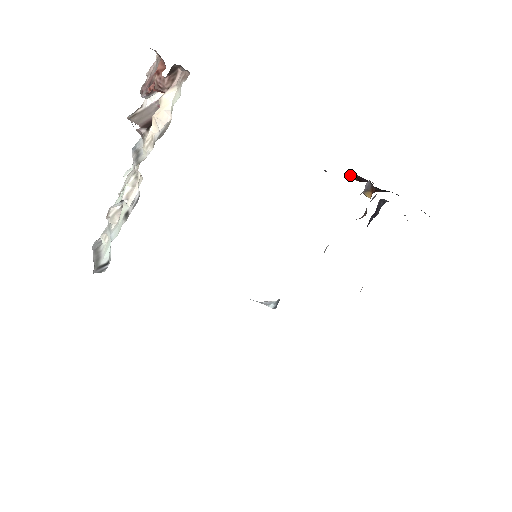
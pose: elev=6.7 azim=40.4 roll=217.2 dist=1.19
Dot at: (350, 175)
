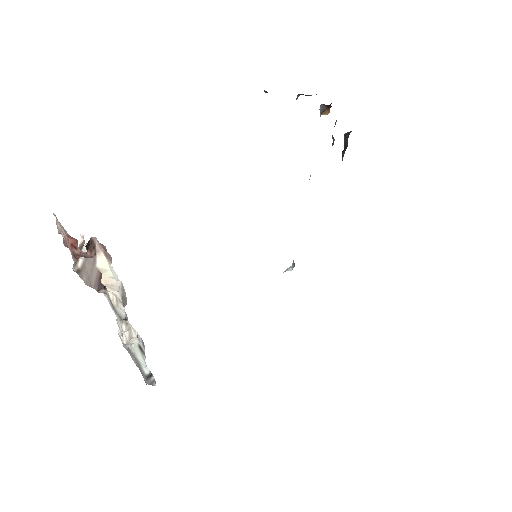
Dot at: occluded
